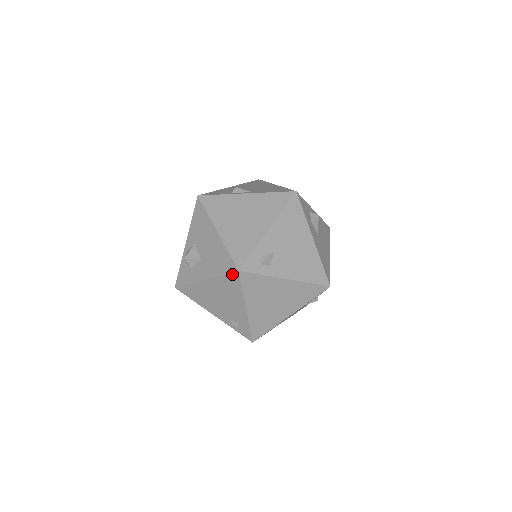
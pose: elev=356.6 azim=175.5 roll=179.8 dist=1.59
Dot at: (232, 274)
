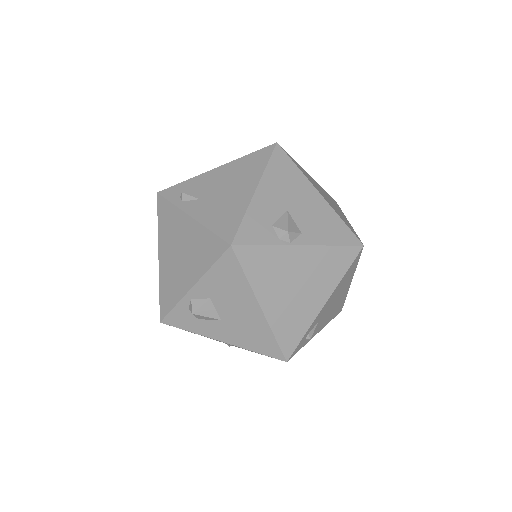
Dot at: occluded
